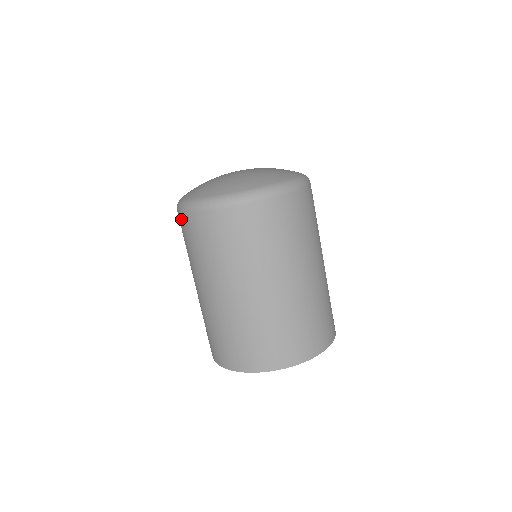
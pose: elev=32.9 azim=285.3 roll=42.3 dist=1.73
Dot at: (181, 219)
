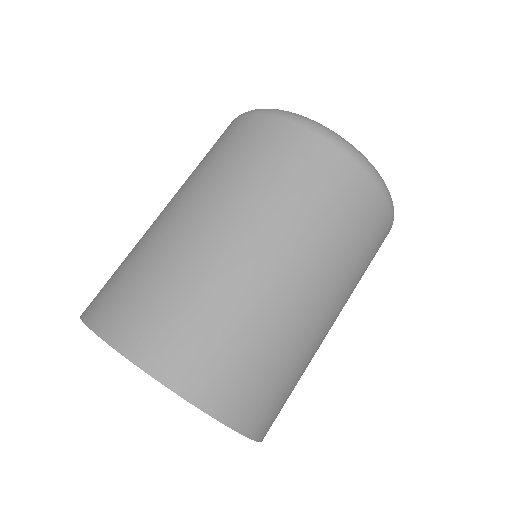
Dot at: (268, 124)
